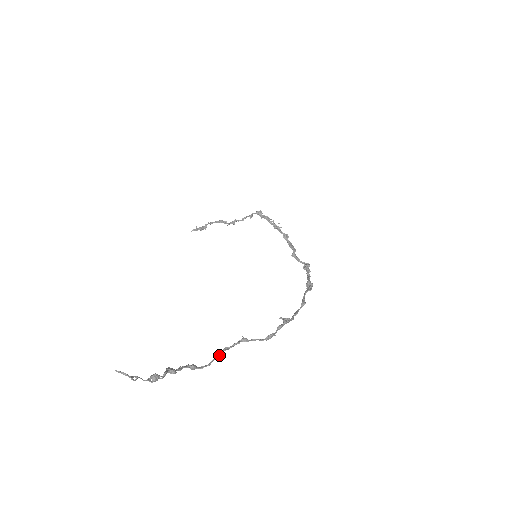
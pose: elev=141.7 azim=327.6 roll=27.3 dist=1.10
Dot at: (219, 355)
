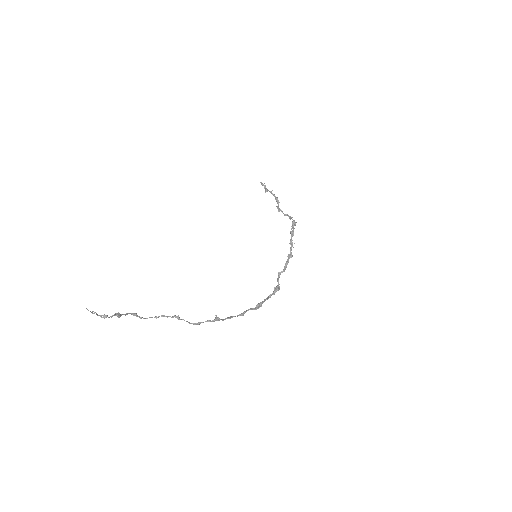
Dot at: (156, 317)
